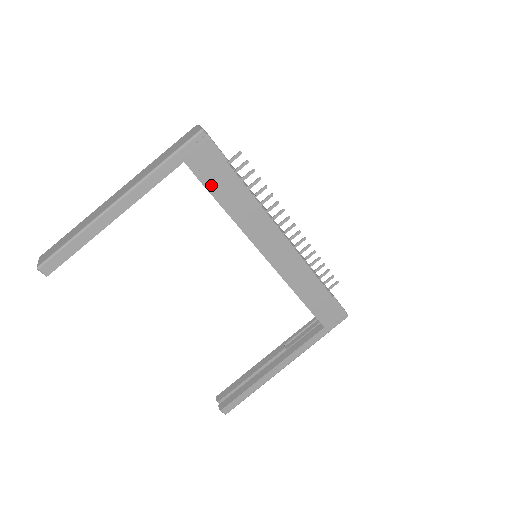
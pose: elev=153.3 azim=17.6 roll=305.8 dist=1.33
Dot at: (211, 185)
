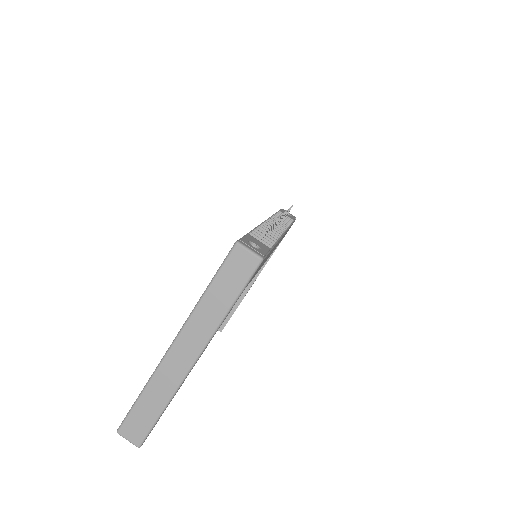
Dot at: (255, 274)
